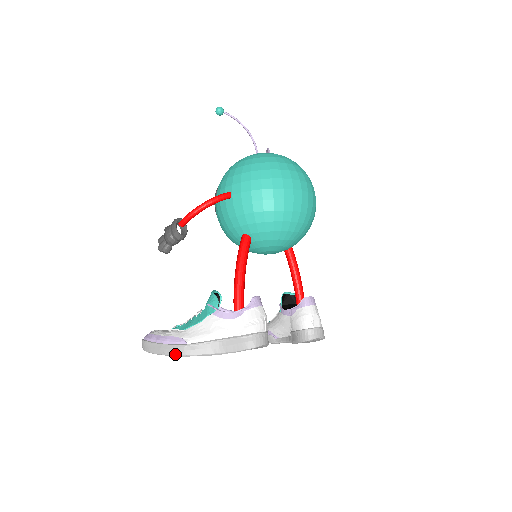
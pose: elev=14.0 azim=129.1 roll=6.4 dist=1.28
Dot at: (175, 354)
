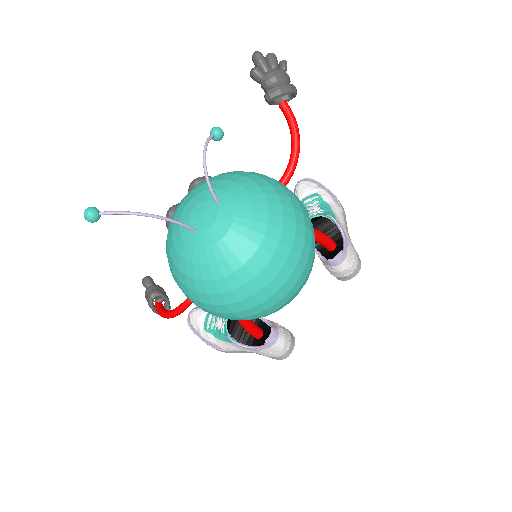
Dot at: occluded
